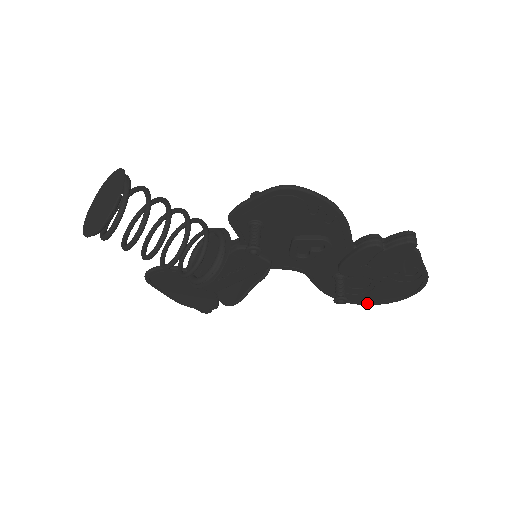
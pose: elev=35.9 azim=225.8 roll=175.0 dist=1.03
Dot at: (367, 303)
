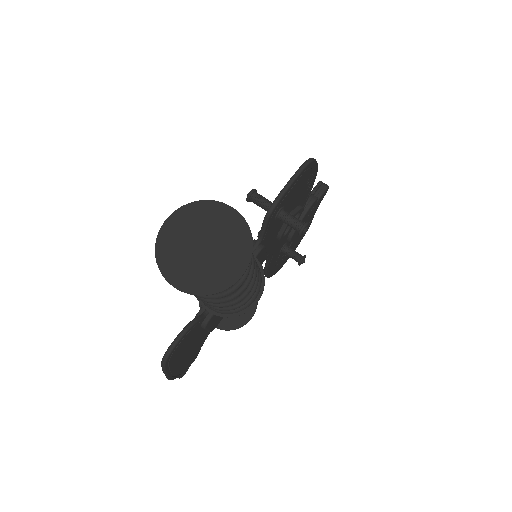
Dot at: (279, 269)
